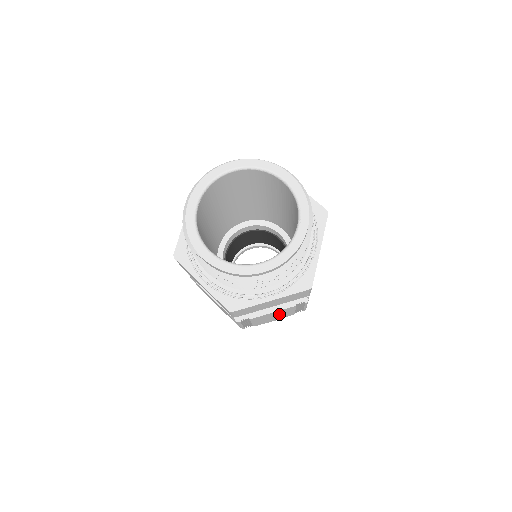
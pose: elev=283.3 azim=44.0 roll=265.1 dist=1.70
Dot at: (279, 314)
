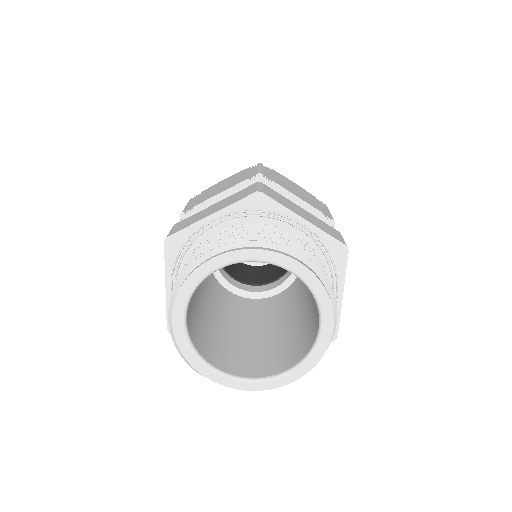
Dot at: occluded
